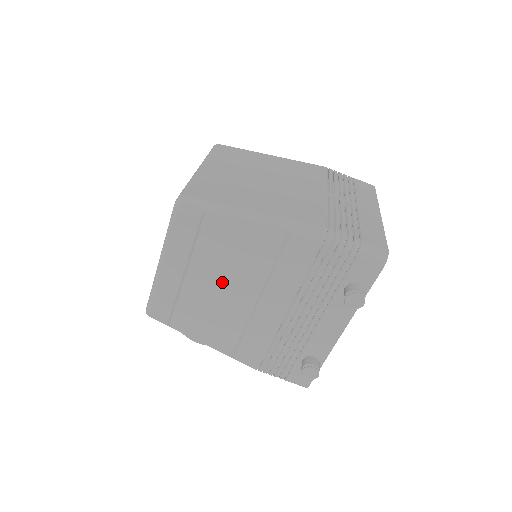
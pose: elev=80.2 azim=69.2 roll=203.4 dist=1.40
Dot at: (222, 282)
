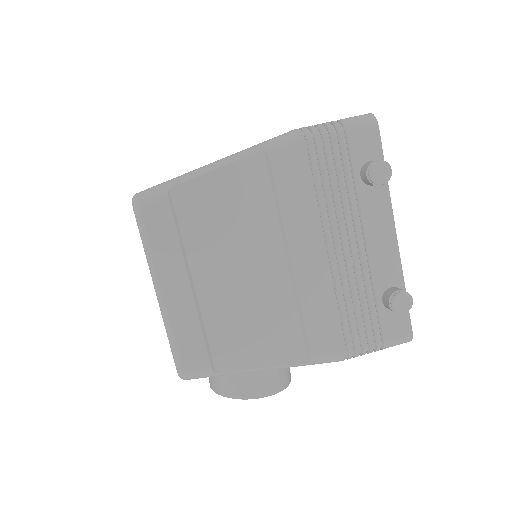
Dot at: (238, 266)
